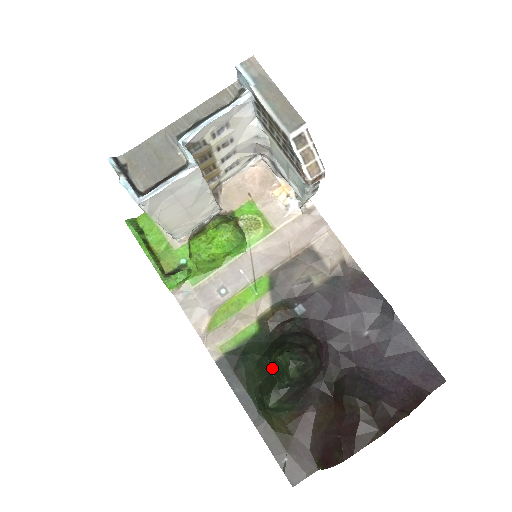
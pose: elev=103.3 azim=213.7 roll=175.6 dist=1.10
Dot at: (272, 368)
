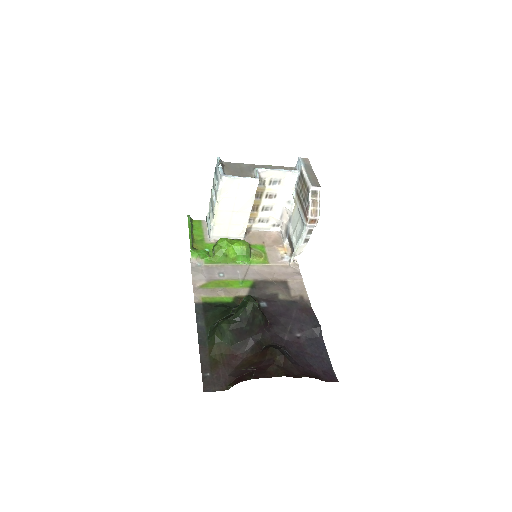
Dot at: (234, 310)
